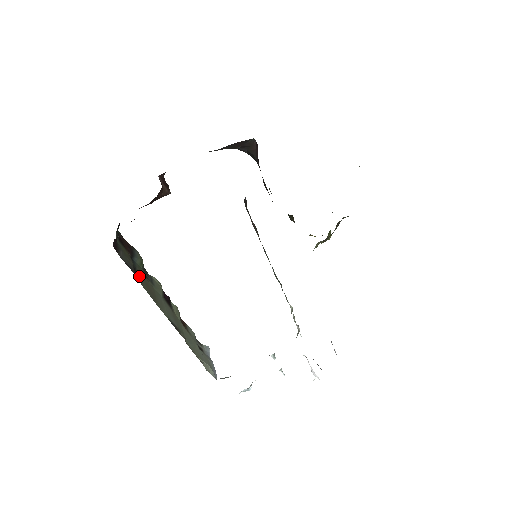
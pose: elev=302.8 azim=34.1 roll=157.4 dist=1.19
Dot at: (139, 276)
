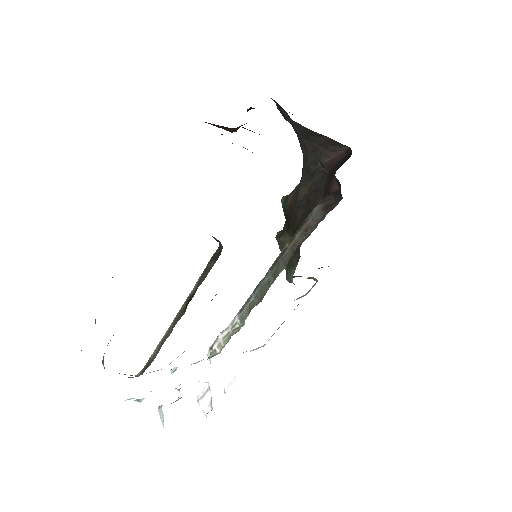
Dot at: occluded
